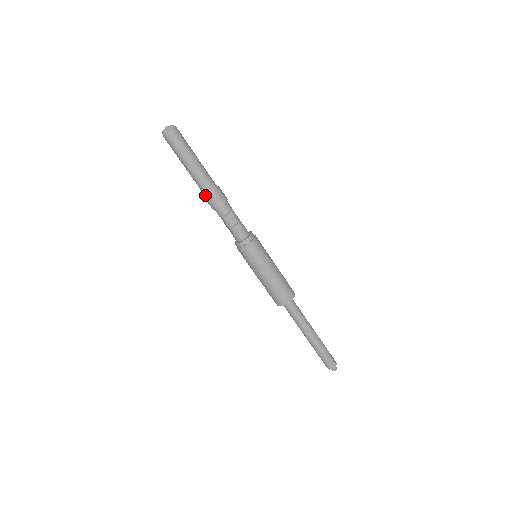
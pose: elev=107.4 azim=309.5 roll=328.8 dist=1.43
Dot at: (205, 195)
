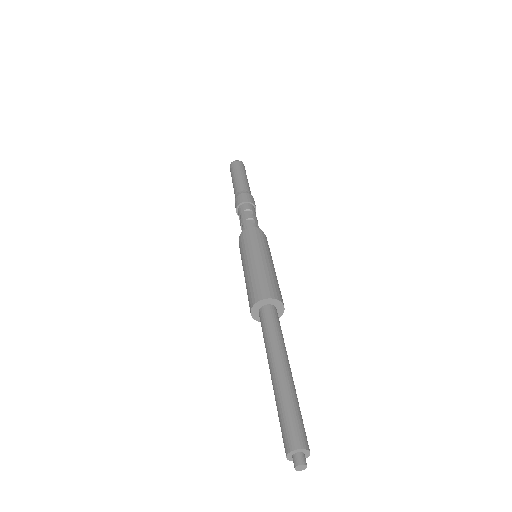
Dot at: (236, 198)
